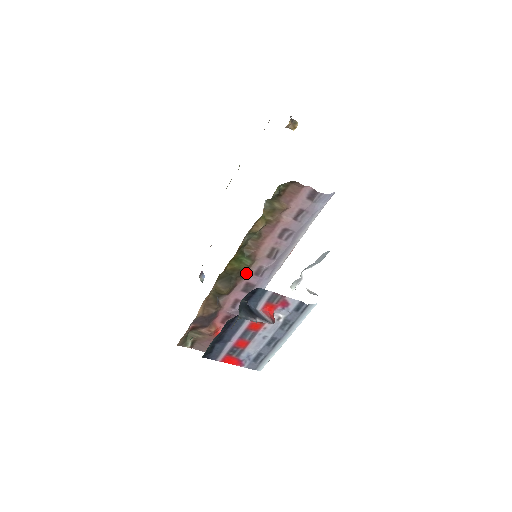
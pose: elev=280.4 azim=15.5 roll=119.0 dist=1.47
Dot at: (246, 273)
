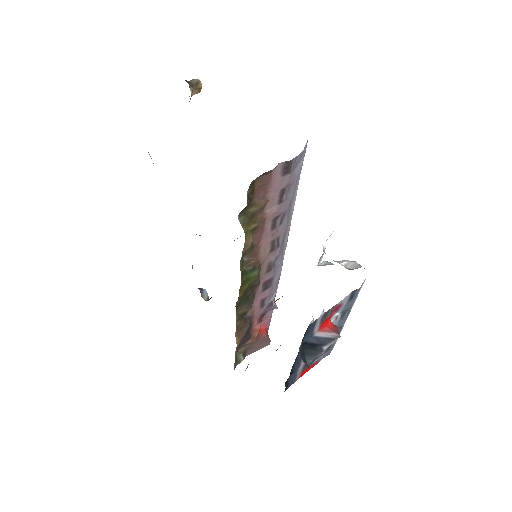
Dot at: (259, 280)
